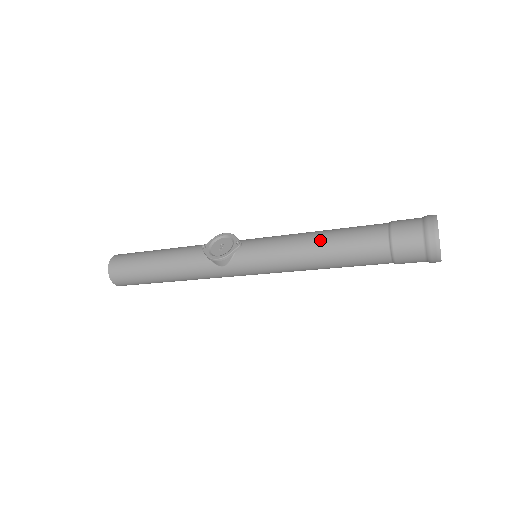
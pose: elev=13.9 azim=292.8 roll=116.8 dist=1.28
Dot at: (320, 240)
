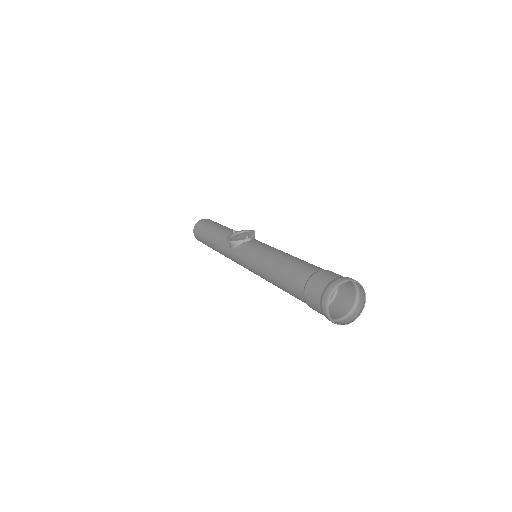
Dot at: (280, 258)
